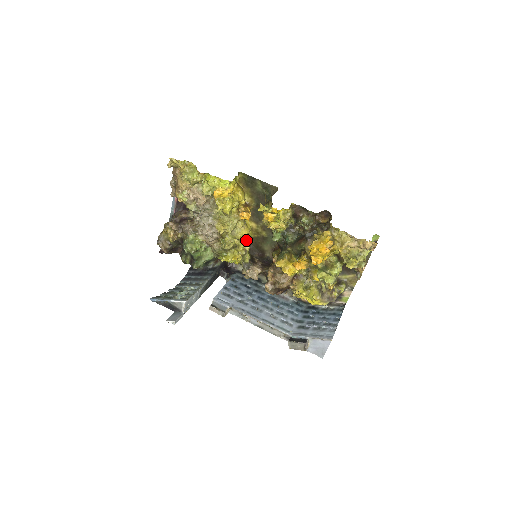
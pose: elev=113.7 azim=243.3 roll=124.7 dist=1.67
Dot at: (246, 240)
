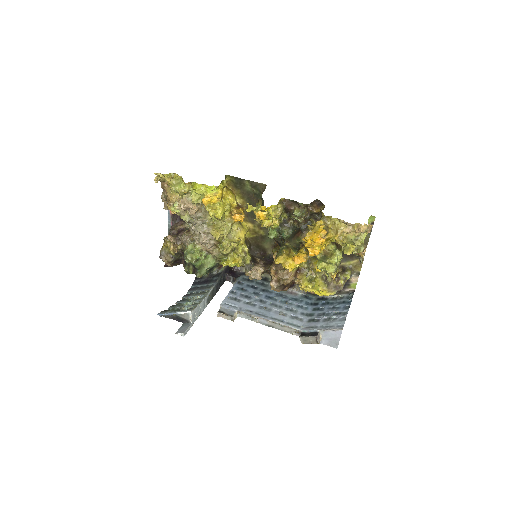
Dot at: (244, 242)
